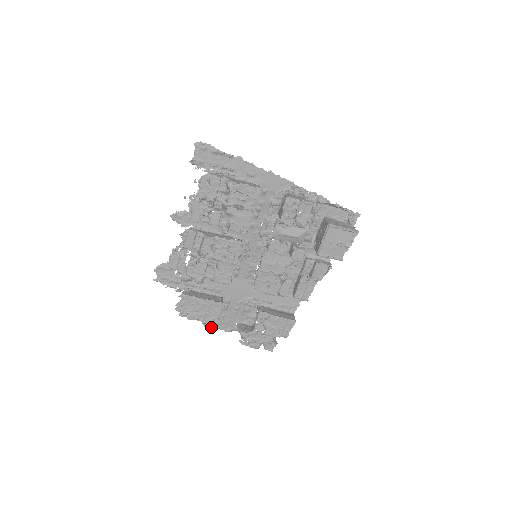
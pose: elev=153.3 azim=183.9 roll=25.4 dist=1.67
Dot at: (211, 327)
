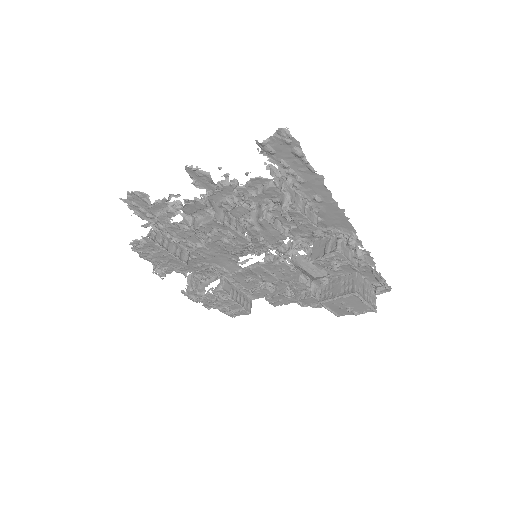
Dot at: (160, 275)
